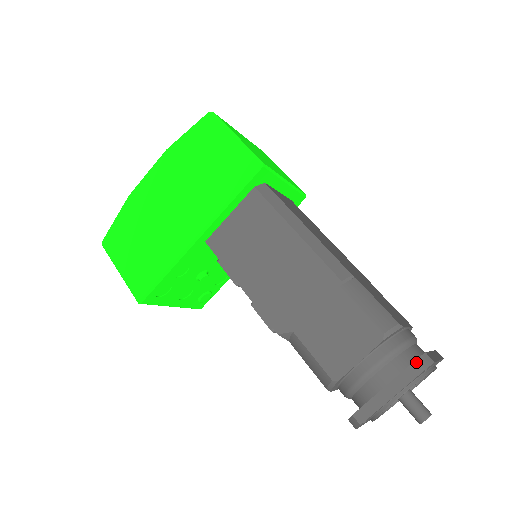
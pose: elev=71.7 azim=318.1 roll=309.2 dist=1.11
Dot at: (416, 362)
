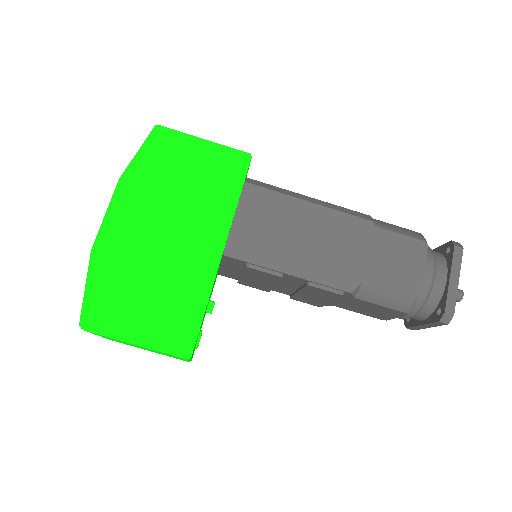
Dot at: (456, 247)
